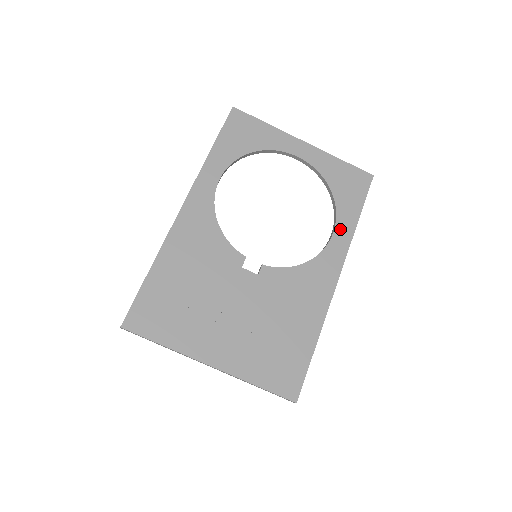
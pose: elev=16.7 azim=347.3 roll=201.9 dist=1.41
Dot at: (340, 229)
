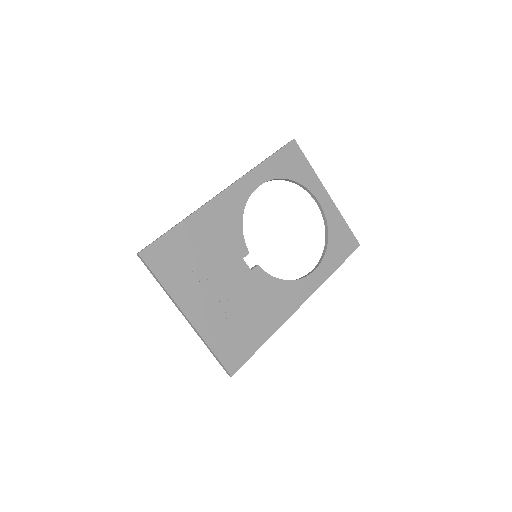
Dot at: (321, 270)
